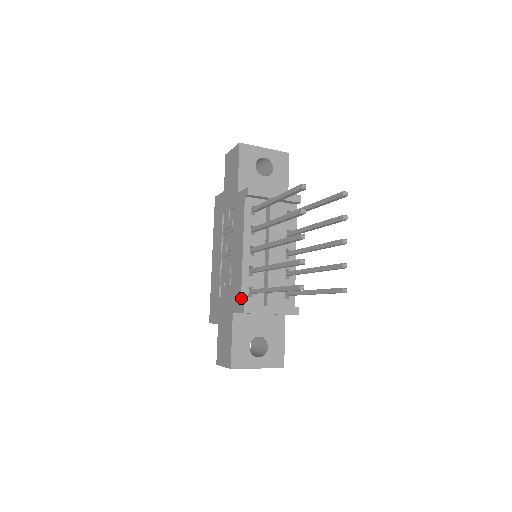
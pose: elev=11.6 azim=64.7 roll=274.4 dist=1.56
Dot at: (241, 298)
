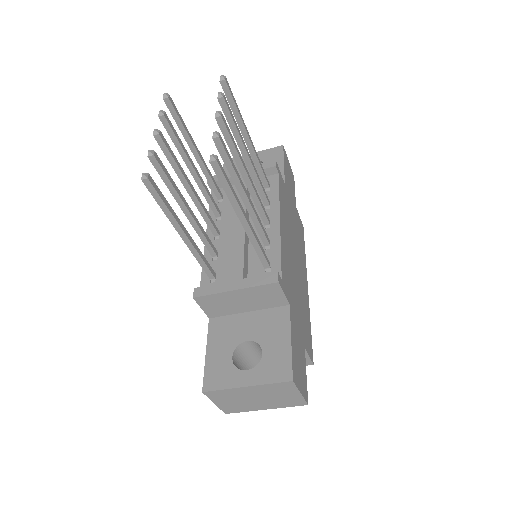
Dot at: occluded
